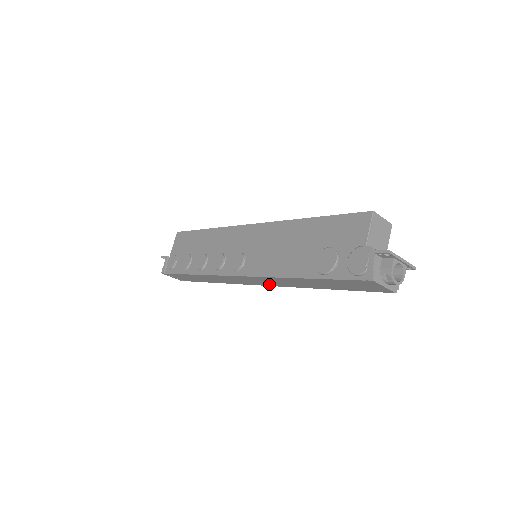
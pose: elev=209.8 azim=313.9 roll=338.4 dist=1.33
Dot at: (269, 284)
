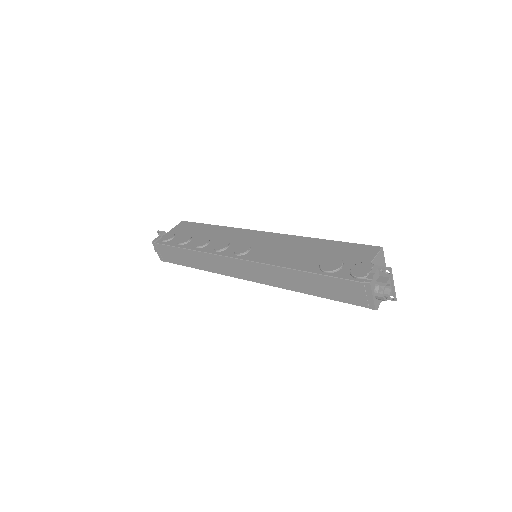
Dot at: (258, 279)
